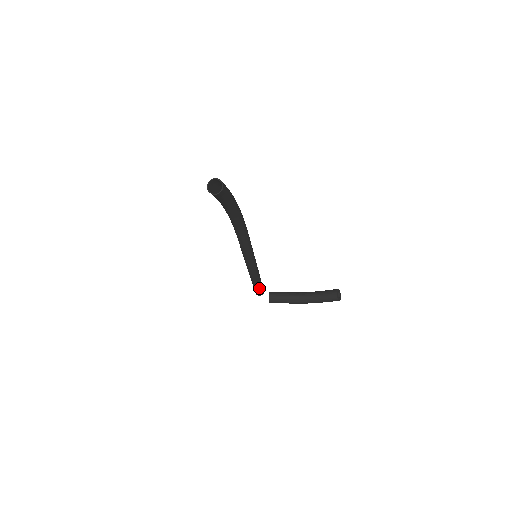
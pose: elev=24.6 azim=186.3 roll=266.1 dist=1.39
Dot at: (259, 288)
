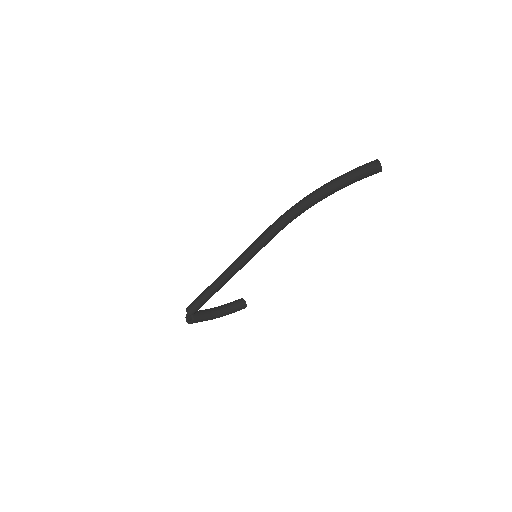
Dot at: occluded
